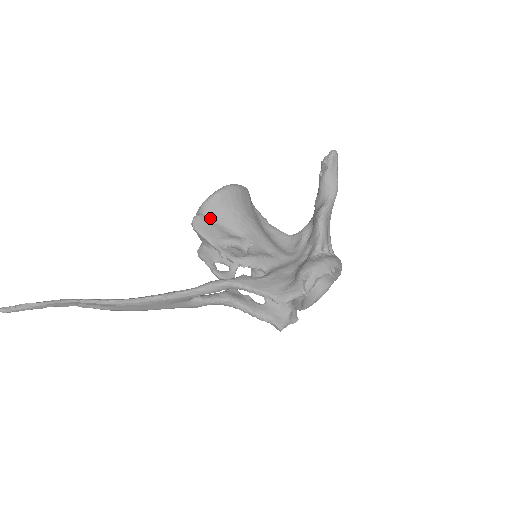
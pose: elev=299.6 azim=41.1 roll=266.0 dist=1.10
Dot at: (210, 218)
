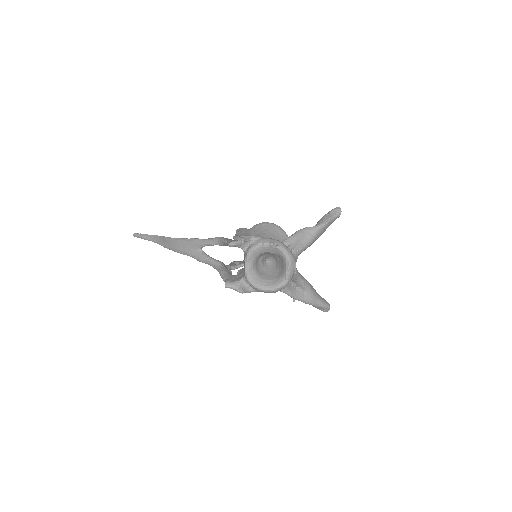
Dot at: (250, 230)
